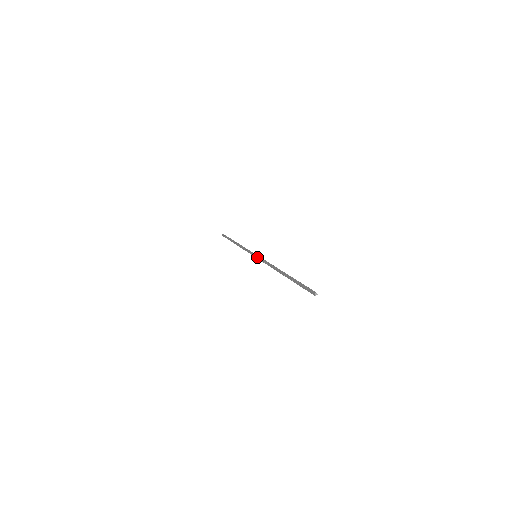
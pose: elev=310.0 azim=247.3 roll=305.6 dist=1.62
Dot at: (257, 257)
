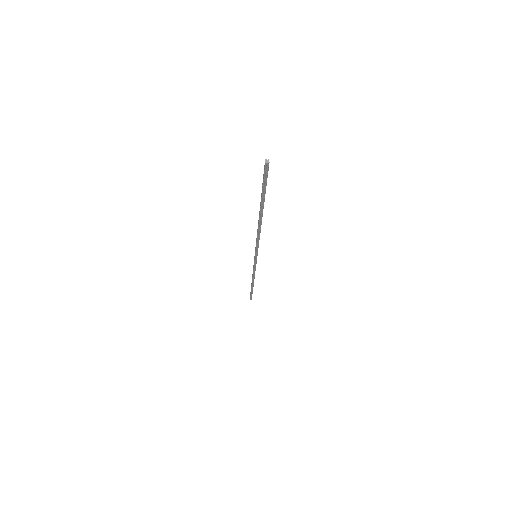
Dot at: (255, 251)
